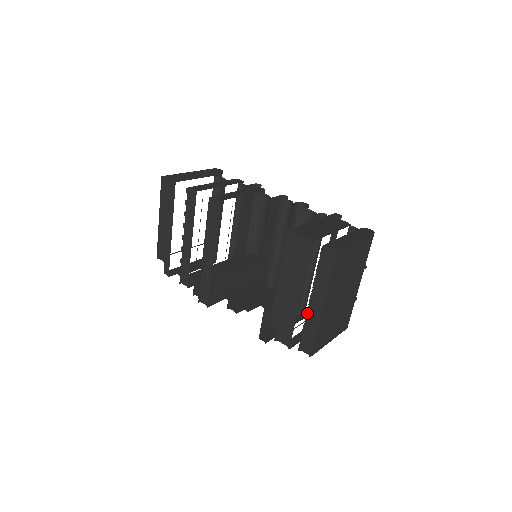
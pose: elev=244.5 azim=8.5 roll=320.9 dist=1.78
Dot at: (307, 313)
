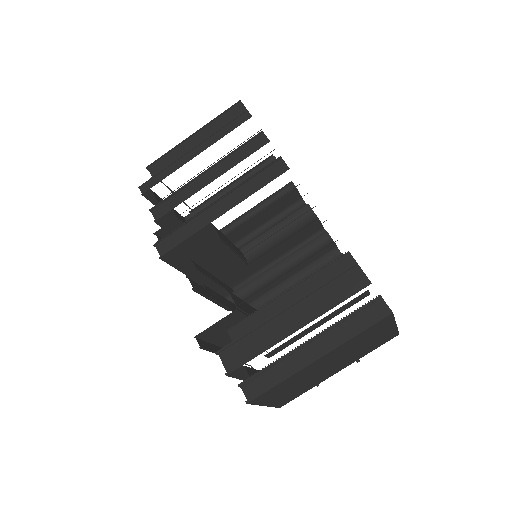
Dot at: (291, 351)
